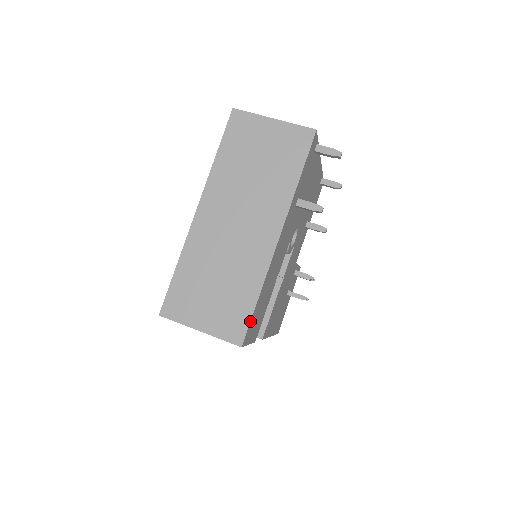
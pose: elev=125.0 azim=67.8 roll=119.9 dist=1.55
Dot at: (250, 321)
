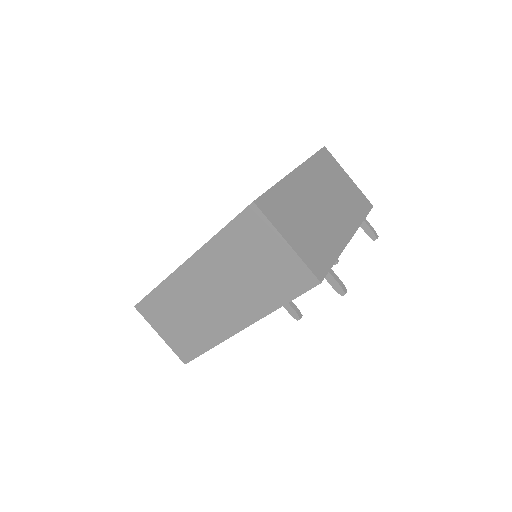
Dot at: occluded
